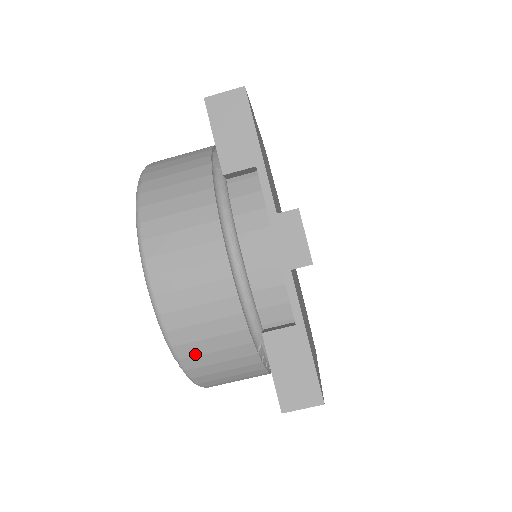
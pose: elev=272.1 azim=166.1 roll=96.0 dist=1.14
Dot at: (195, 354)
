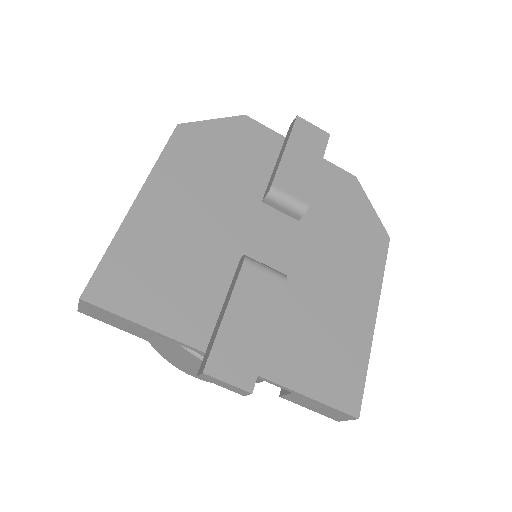
Dot at: occluded
